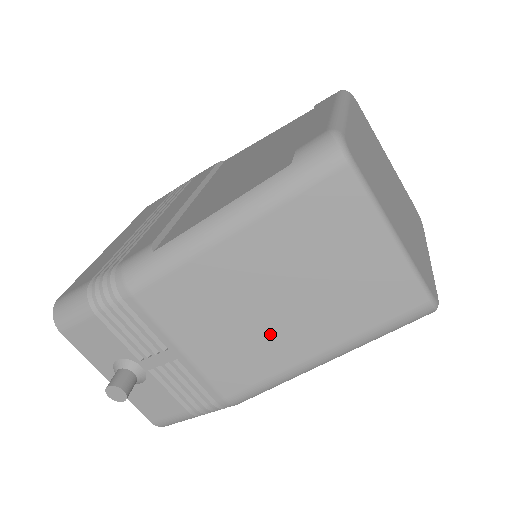
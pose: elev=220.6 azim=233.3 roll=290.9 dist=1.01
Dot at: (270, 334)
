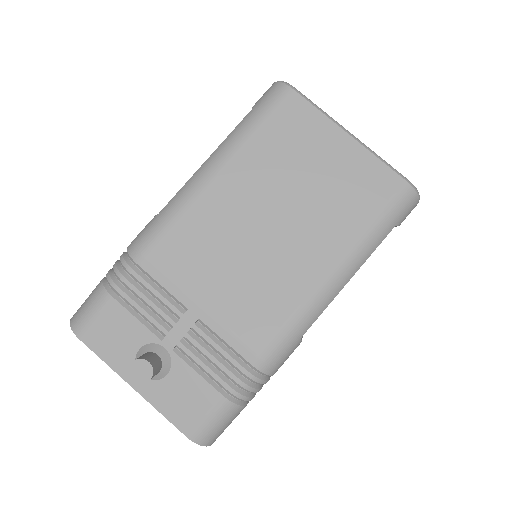
Dot at: (280, 259)
